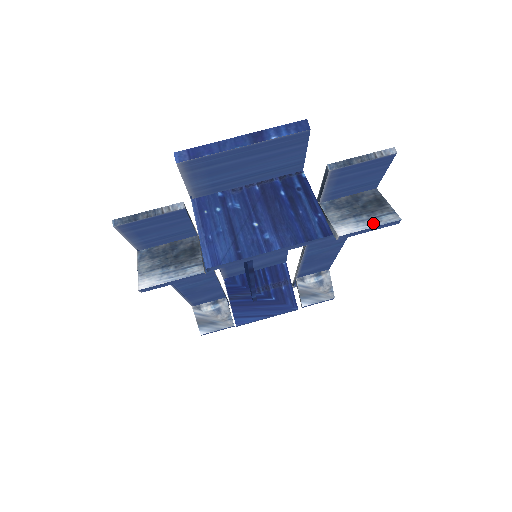
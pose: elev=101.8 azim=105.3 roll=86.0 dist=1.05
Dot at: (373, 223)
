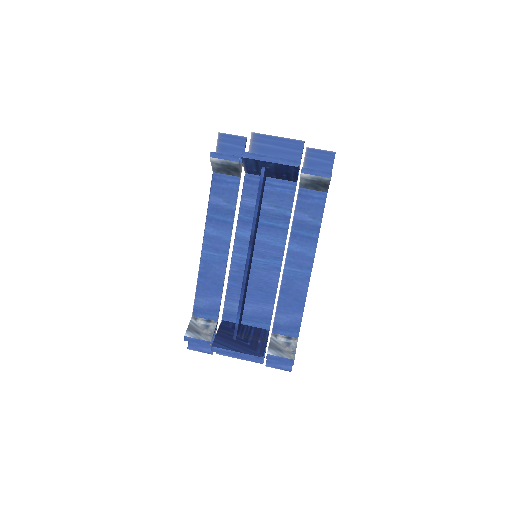
Dot at: (319, 172)
